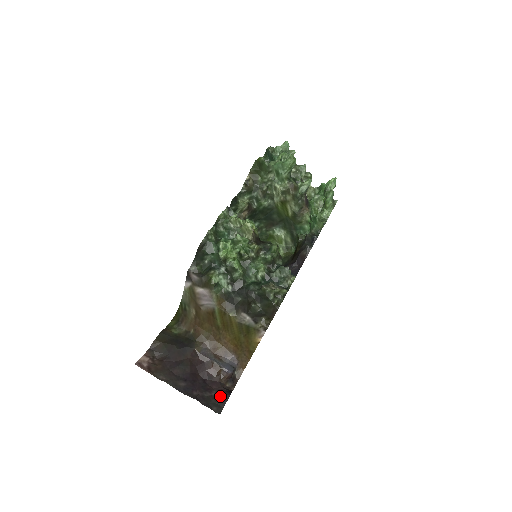
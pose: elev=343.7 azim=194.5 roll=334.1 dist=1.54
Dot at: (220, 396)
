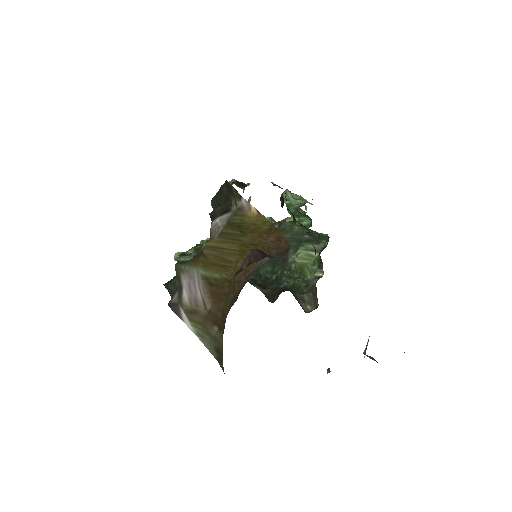
Dot at: occluded
